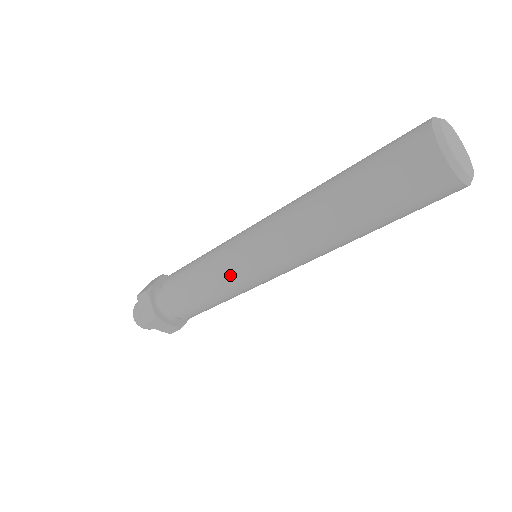
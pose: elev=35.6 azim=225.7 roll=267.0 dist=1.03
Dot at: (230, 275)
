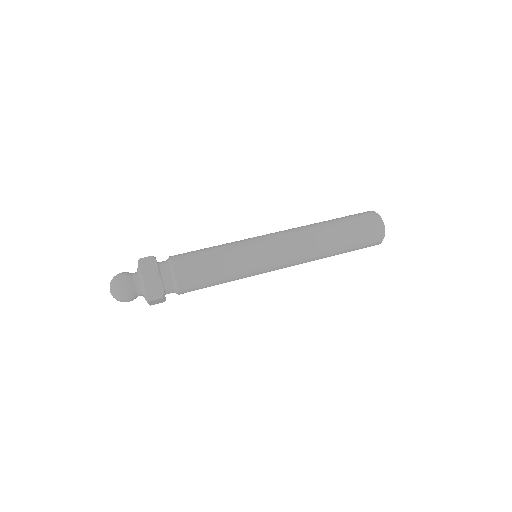
Dot at: (251, 270)
